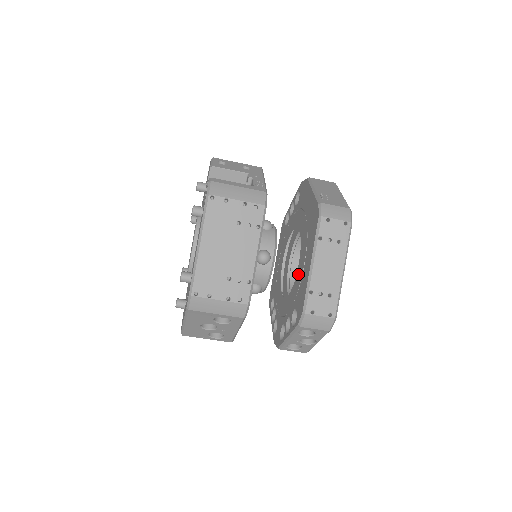
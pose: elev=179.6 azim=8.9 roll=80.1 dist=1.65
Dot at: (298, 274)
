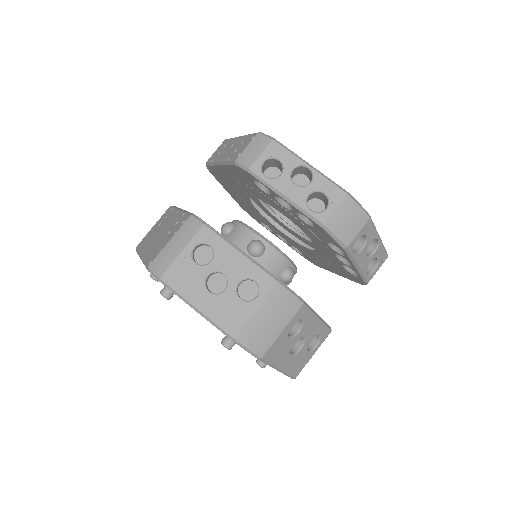
Dot at: (253, 194)
